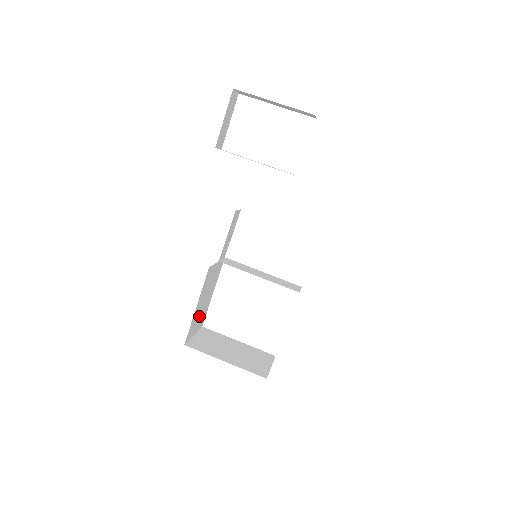
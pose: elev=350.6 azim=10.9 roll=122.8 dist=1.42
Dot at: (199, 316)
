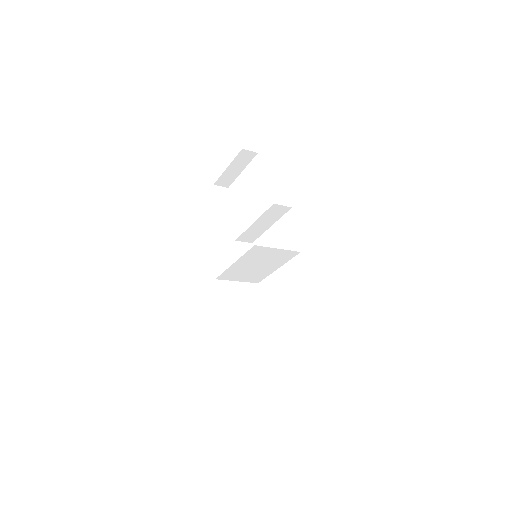
Dot at: (242, 331)
